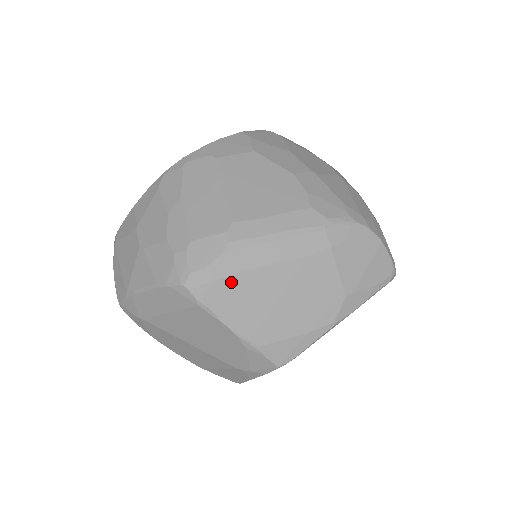
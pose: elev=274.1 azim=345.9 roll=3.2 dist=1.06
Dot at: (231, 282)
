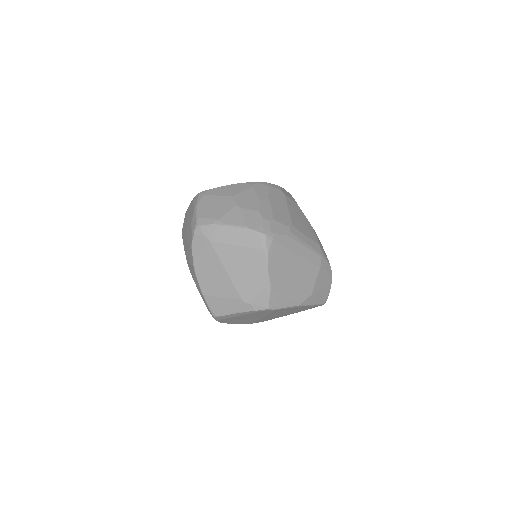
Dot at: (282, 250)
